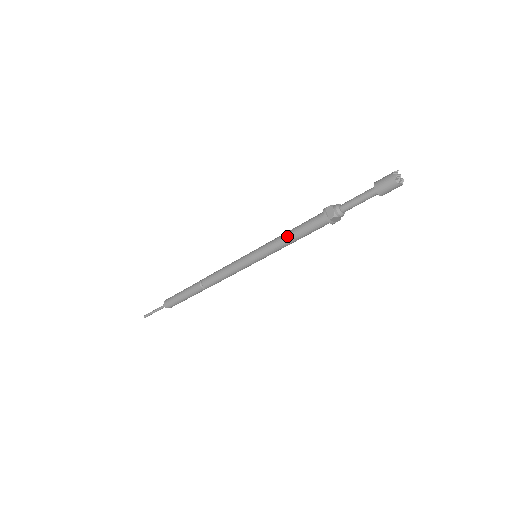
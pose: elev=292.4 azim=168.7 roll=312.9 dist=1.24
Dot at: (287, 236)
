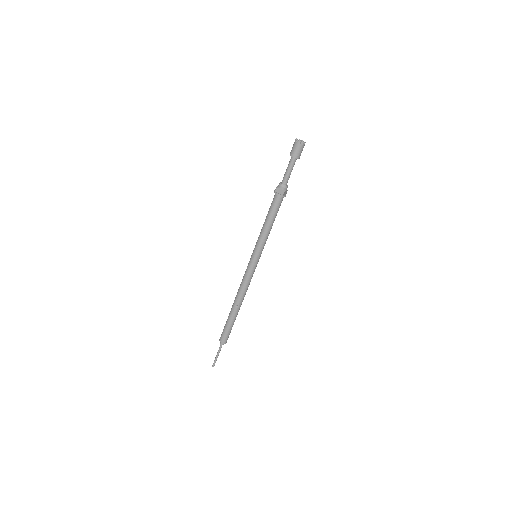
Dot at: (266, 227)
